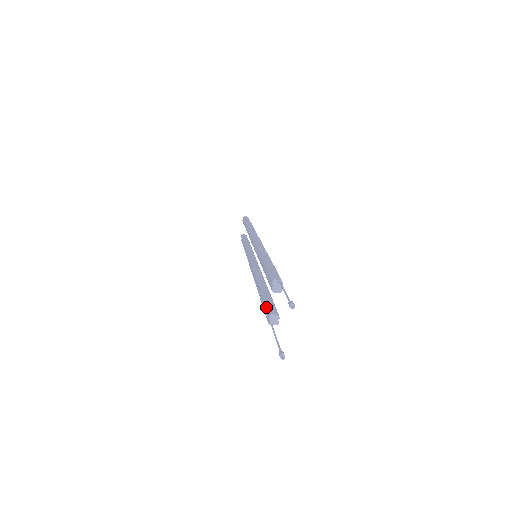
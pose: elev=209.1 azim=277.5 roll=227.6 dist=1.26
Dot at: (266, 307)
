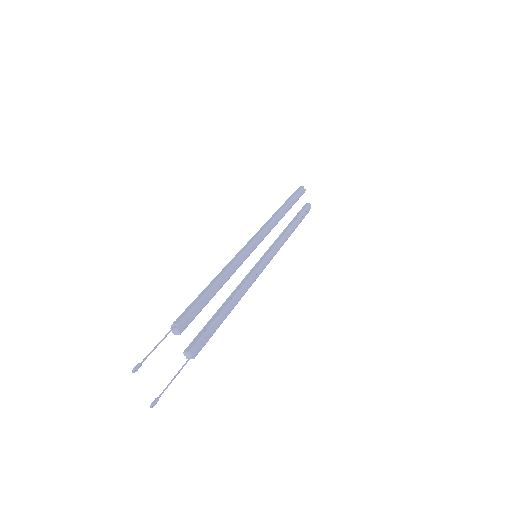
Dot at: (194, 339)
